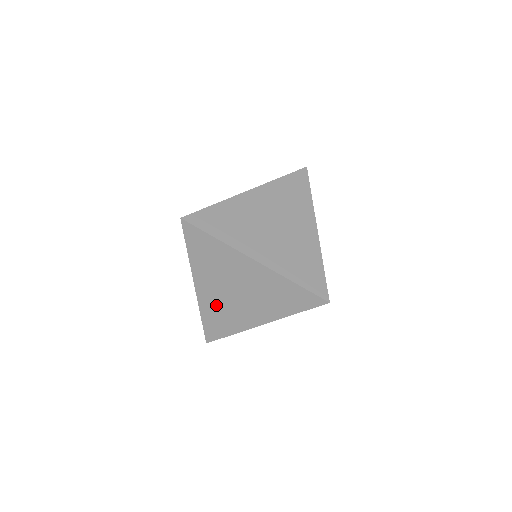
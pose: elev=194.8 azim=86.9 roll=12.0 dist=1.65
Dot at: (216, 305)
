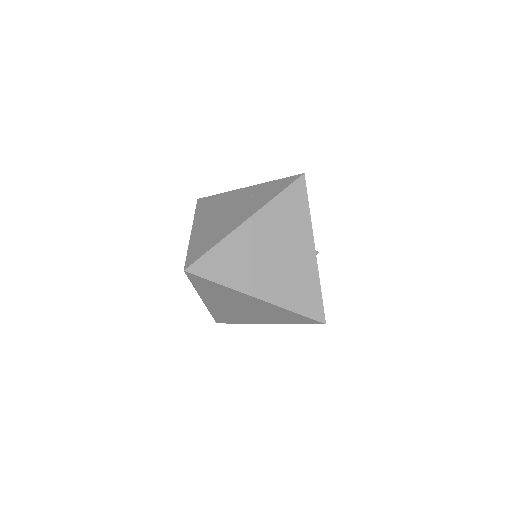
Dot at: (223, 311)
